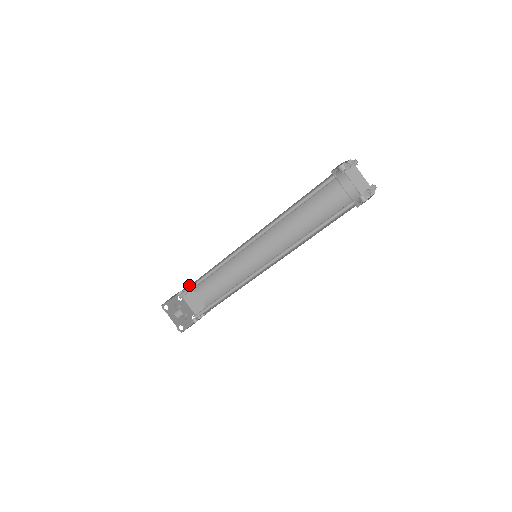
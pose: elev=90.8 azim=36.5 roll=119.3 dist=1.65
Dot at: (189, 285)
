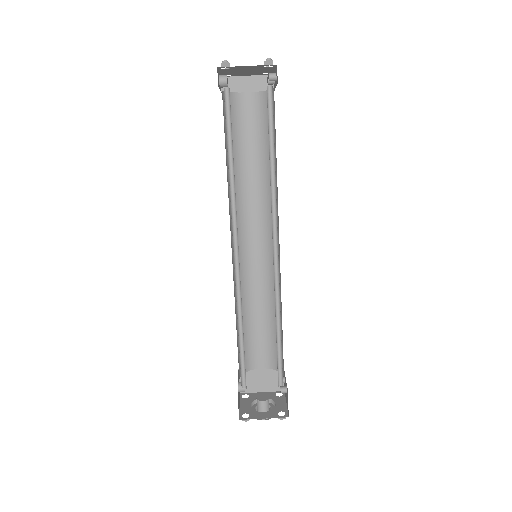
Dot at: (238, 373)
